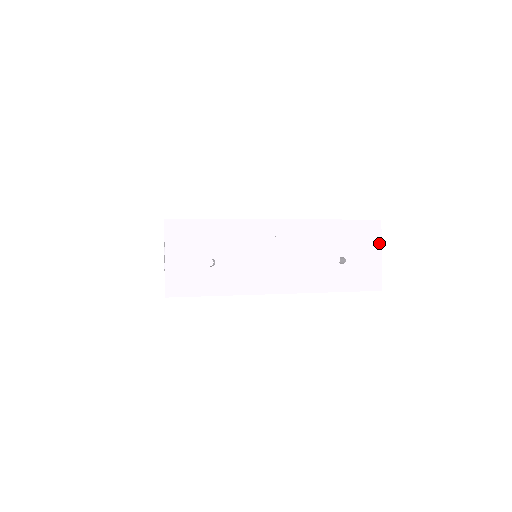
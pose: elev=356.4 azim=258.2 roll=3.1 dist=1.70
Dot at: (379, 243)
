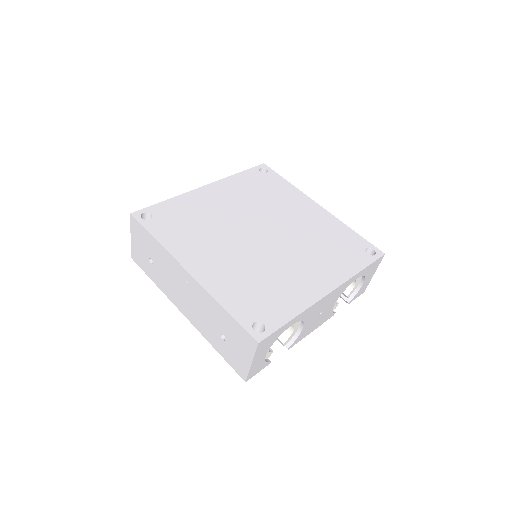
Dot at: (252, 355)
